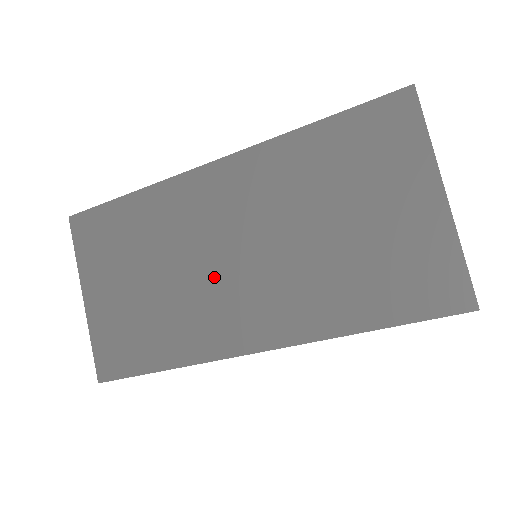
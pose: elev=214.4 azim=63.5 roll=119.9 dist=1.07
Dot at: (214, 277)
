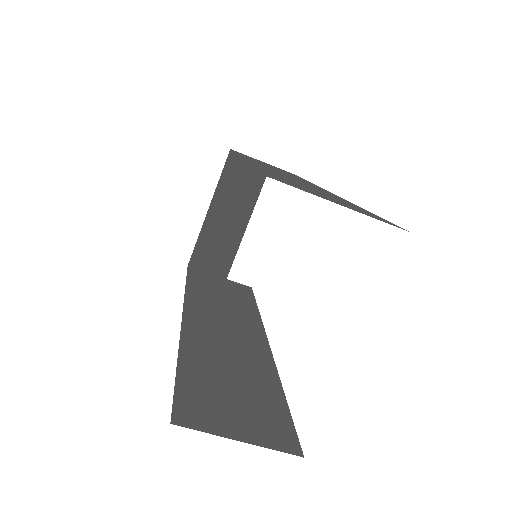
Dot at: (205, 247)
